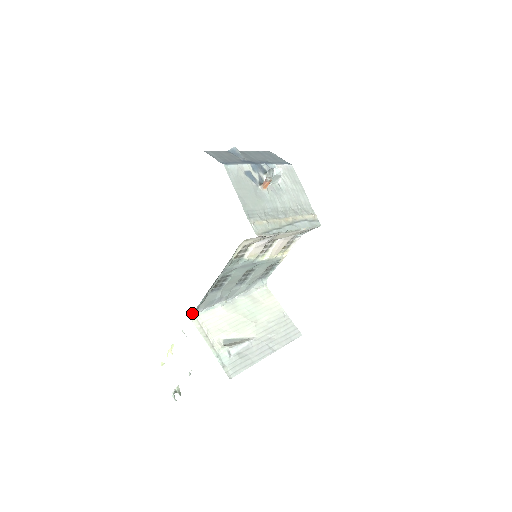
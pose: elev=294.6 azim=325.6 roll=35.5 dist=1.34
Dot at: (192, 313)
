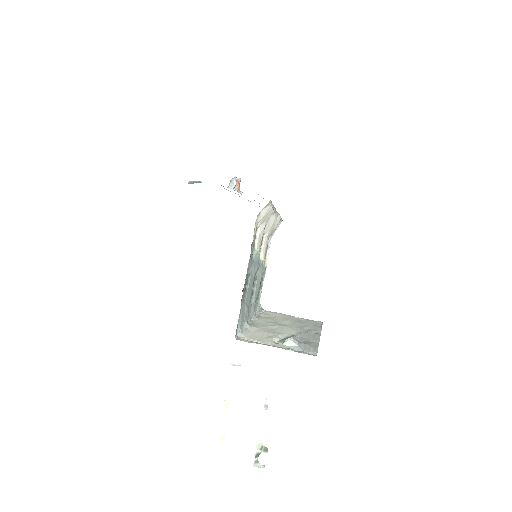
Dot at: occluded
